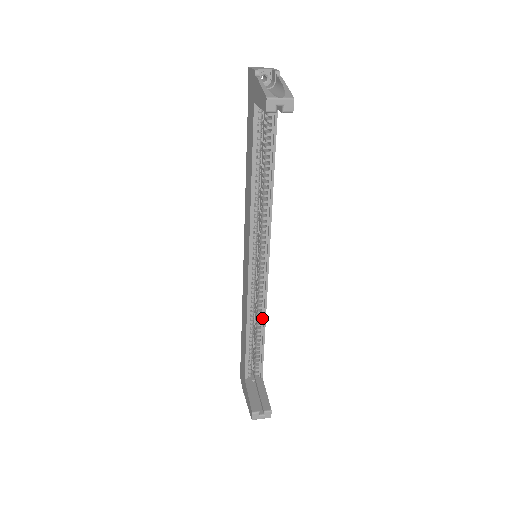
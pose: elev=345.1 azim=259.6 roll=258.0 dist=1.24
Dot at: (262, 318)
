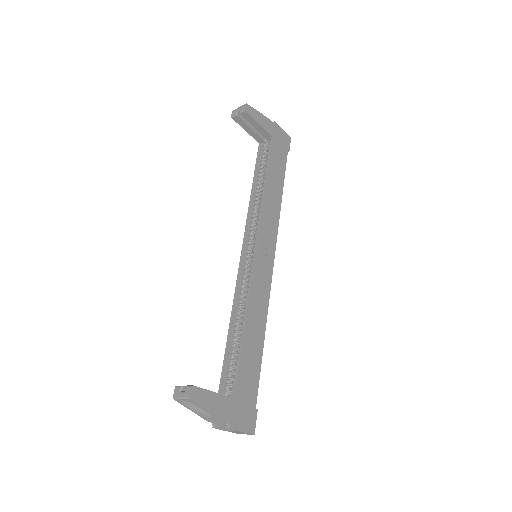
Dot at: (246, 313)
